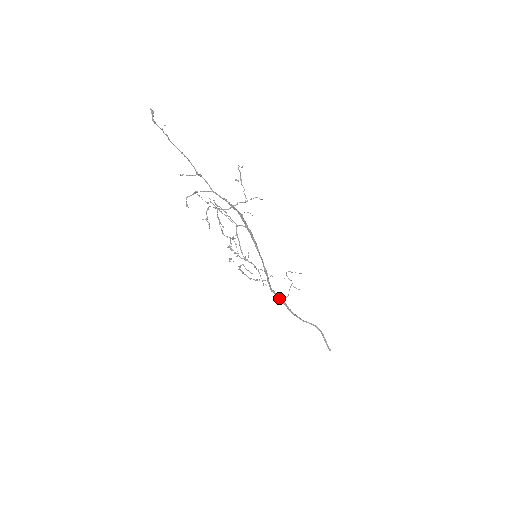
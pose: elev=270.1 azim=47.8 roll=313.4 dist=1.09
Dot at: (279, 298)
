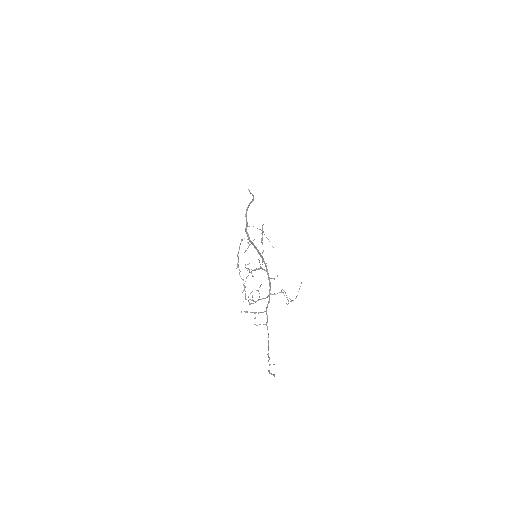
Dot at: (246, 225)
